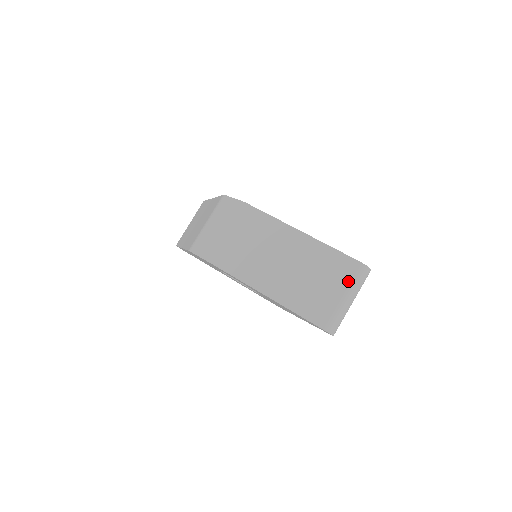
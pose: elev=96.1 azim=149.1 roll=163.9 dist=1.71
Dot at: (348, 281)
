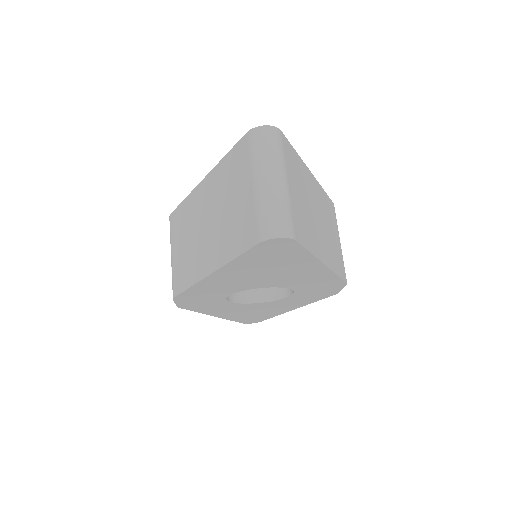
Dot at: (250, 164)
